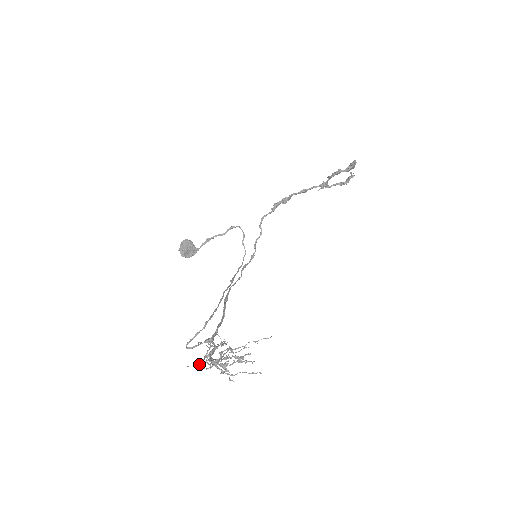
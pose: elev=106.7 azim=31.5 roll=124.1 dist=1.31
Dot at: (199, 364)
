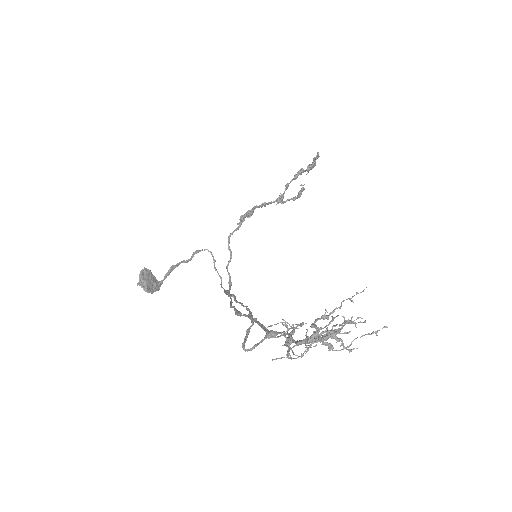
Dot at: (287, 352)
